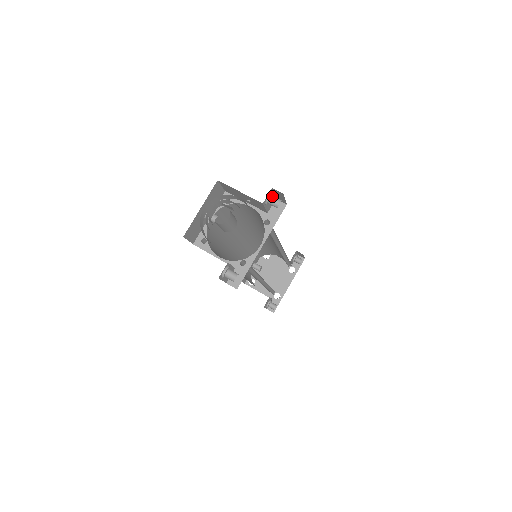
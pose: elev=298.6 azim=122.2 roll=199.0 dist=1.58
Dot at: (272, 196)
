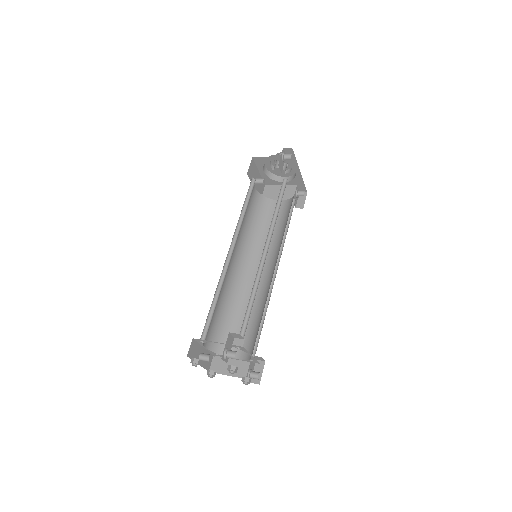
Dot at: occluded
